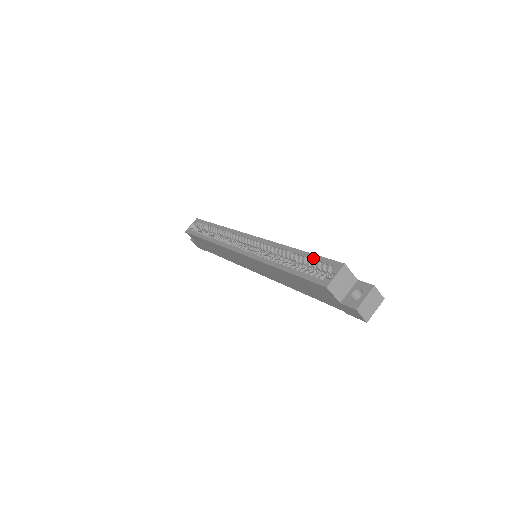
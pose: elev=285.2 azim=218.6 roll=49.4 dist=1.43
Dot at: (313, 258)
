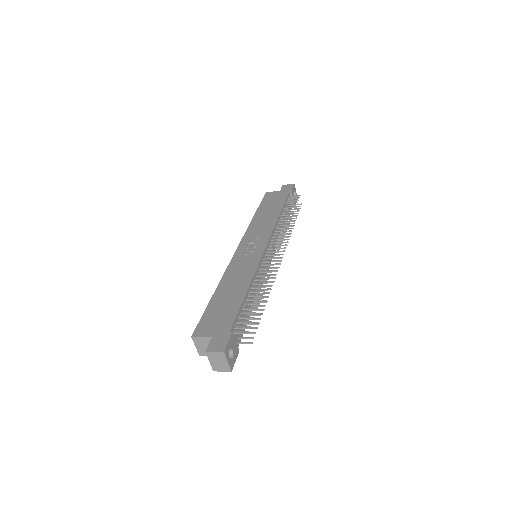
Dot at: occluded
